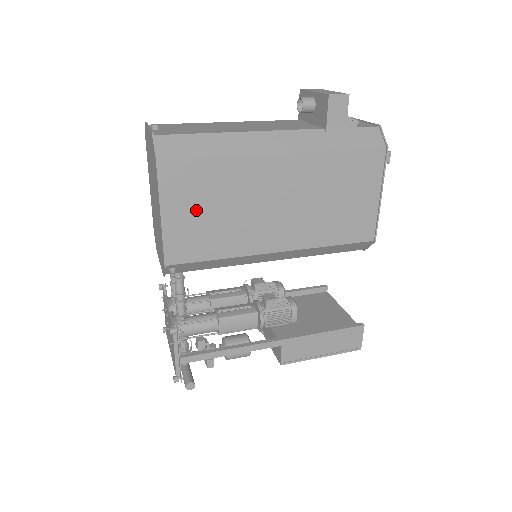
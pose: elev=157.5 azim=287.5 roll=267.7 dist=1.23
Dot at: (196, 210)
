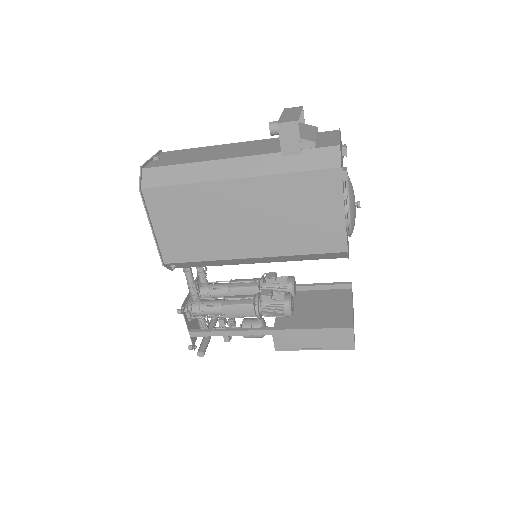
Dot at: (177, 224)
